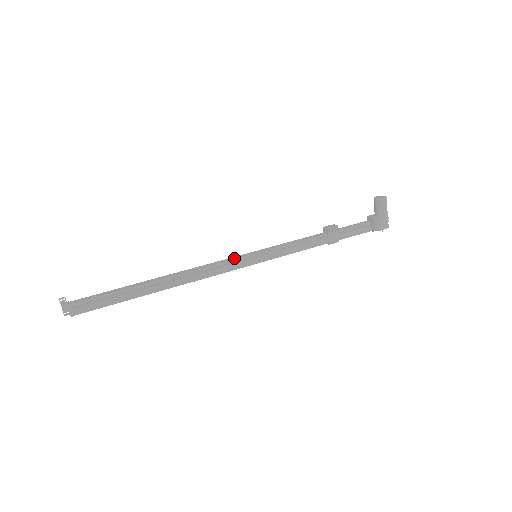
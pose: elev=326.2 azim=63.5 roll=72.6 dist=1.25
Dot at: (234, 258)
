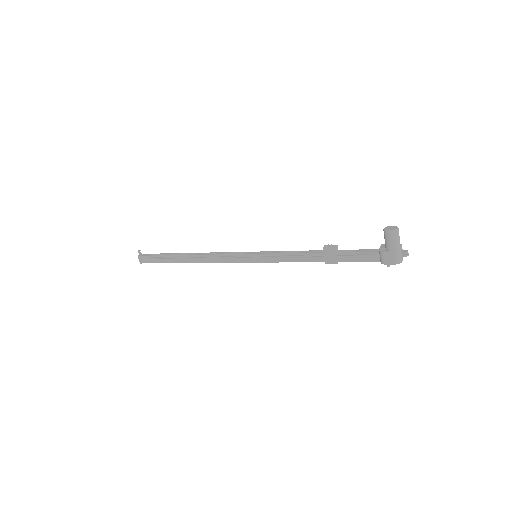
Dot at: (237, 253)
